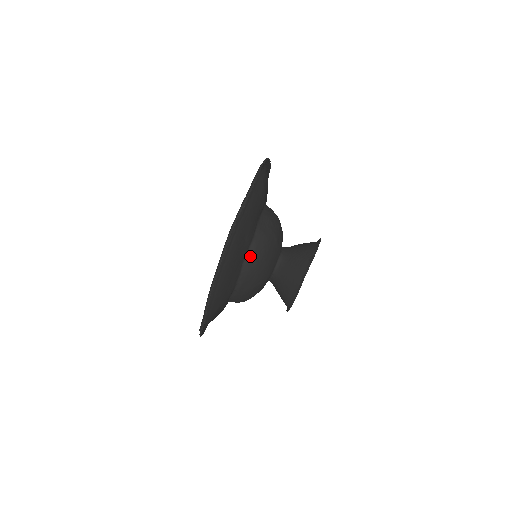
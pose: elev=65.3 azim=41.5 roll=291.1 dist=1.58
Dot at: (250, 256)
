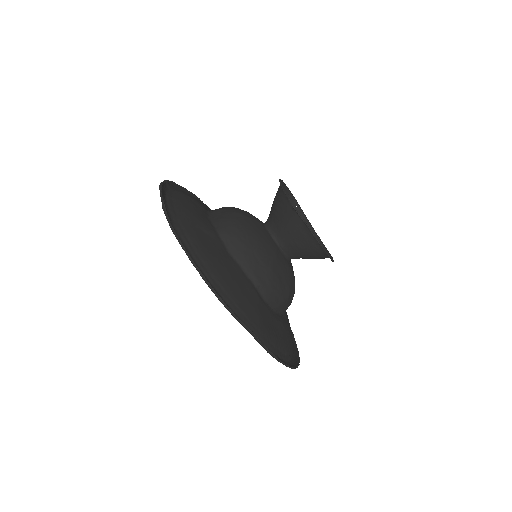
Dot at: (230, 244)
